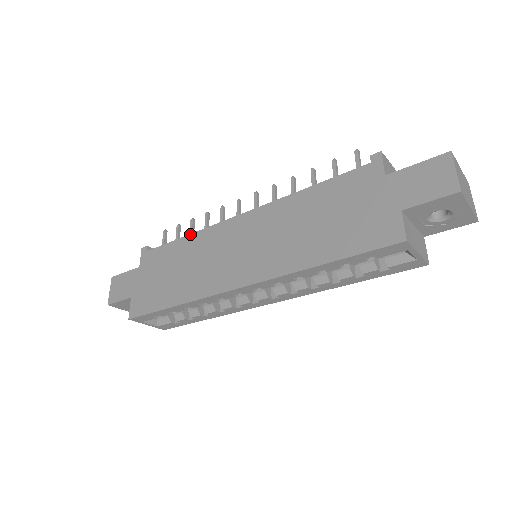
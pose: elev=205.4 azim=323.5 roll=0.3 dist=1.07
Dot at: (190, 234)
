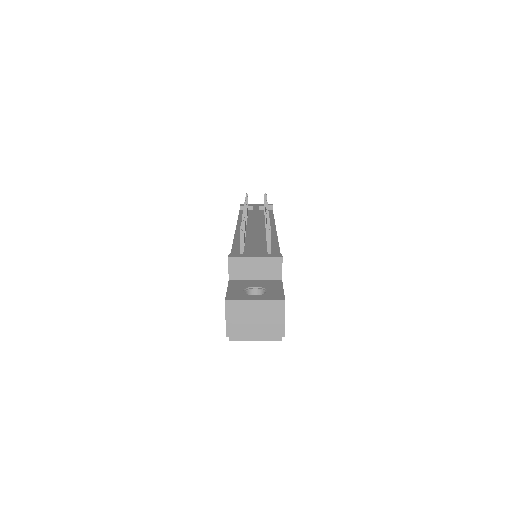
Dot at: occluded
